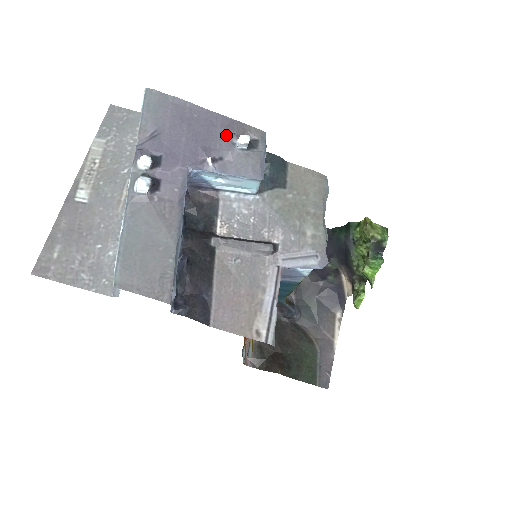
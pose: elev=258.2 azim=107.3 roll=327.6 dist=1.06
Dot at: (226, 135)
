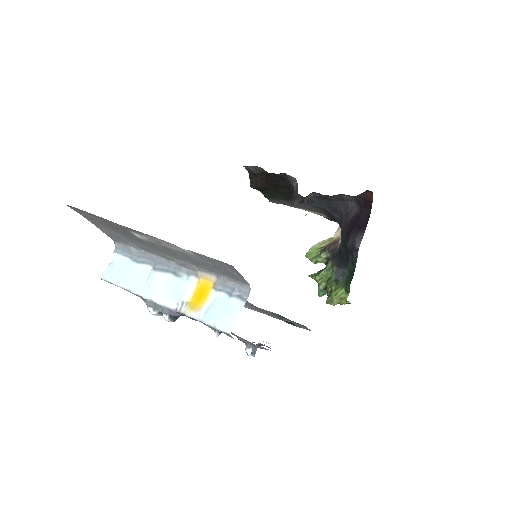
Dot at: (250, 343)
